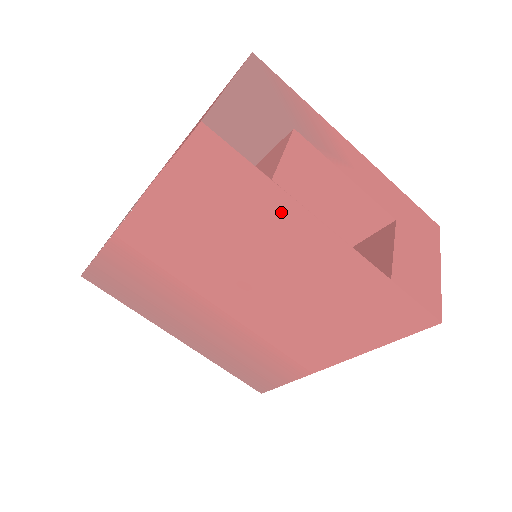
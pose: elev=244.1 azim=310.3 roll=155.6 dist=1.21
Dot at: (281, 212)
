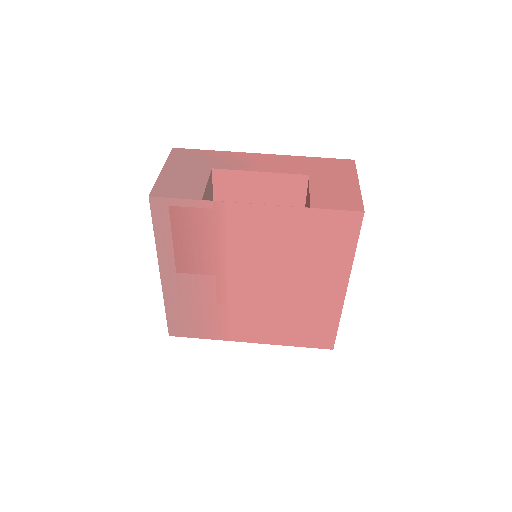
Dot at: (339, 267)
